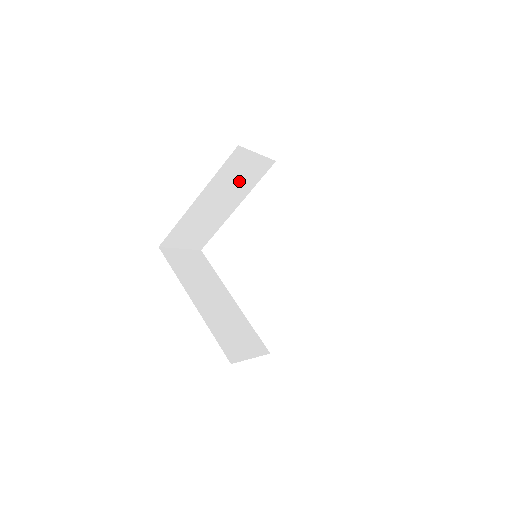
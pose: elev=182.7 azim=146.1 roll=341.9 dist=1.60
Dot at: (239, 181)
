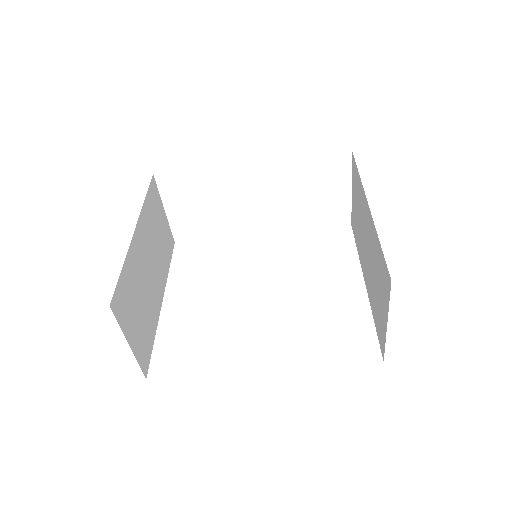
Dot at: (159, 243)
